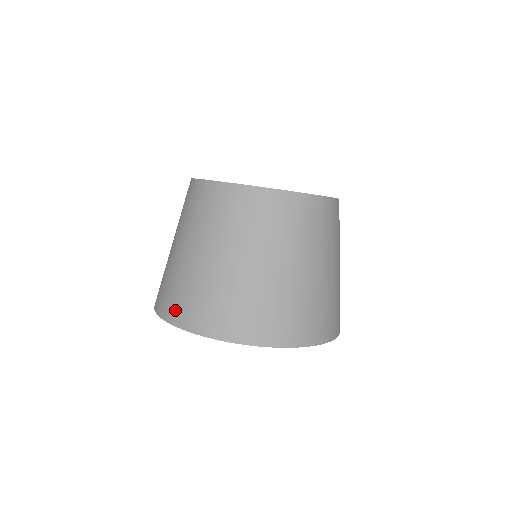
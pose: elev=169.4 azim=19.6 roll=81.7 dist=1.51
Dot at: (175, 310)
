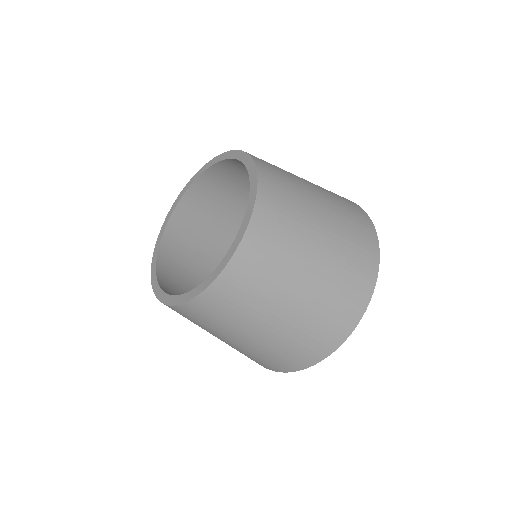
Dot at: occluded
